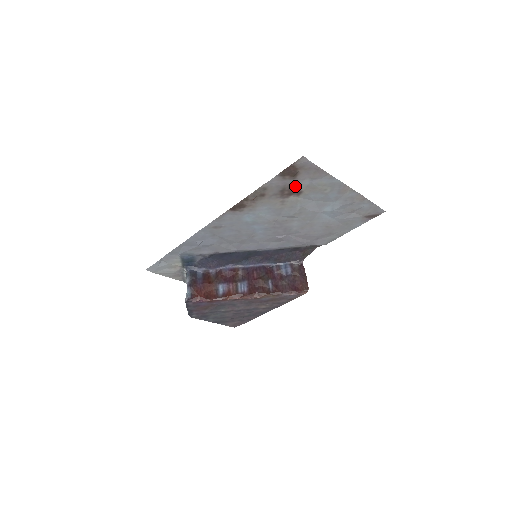
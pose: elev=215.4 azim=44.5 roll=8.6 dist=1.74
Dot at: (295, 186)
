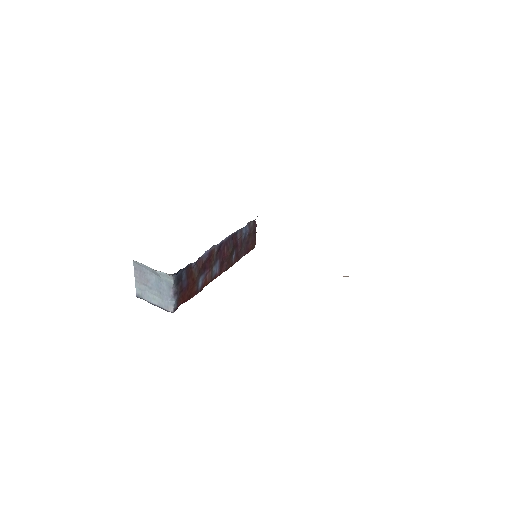
Dot at: occluded
